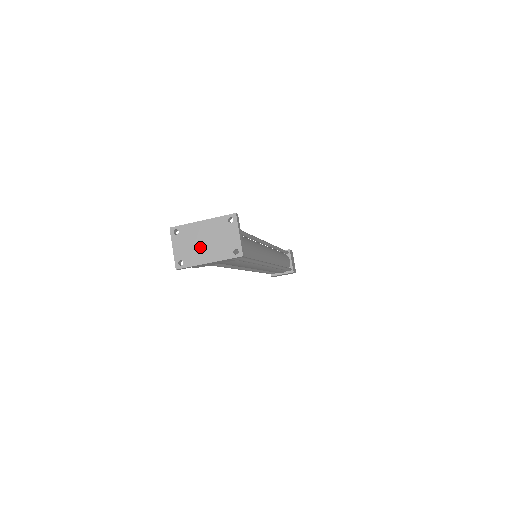
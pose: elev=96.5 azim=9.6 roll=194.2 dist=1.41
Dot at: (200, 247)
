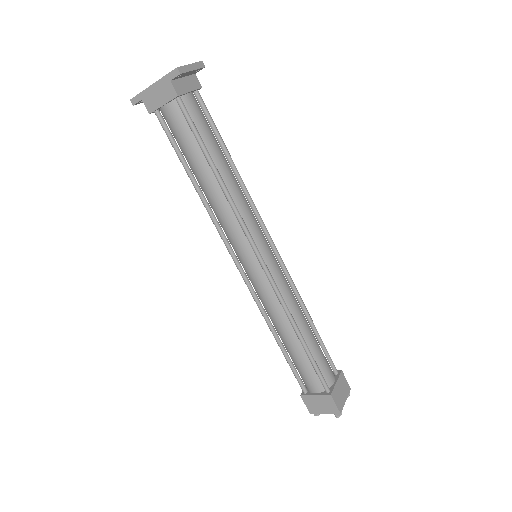
Dot at: occluded
